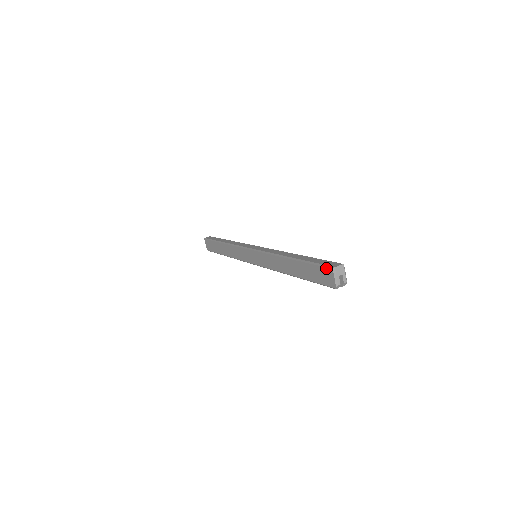
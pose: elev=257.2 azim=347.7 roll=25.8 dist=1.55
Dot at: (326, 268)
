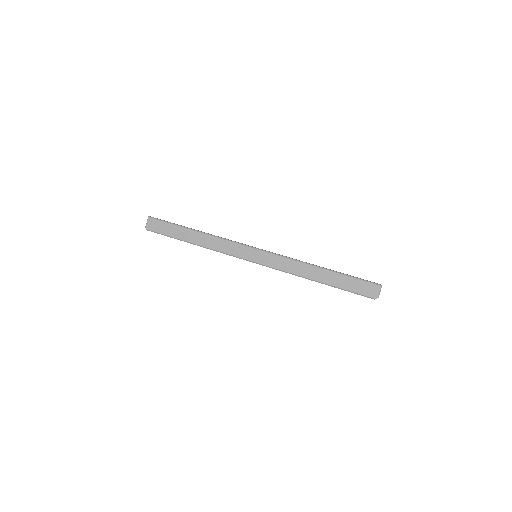
Dot at: (373, 284)
